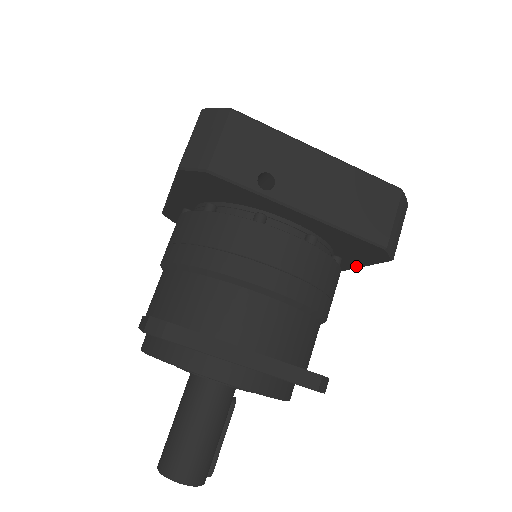
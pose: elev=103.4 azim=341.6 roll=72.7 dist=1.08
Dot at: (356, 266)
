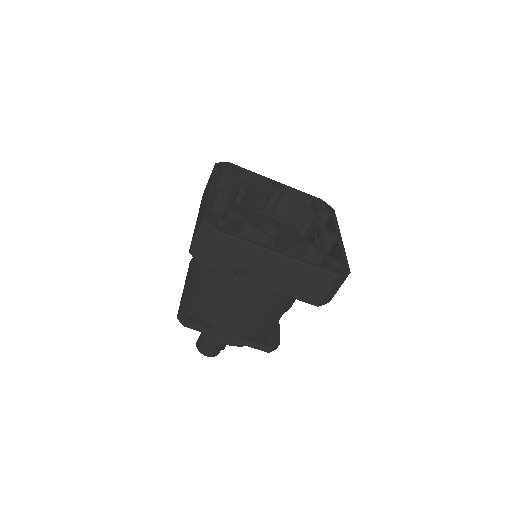
Dot at: occluded
